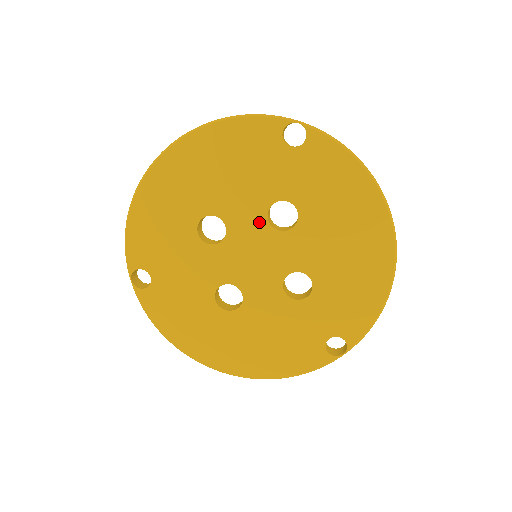
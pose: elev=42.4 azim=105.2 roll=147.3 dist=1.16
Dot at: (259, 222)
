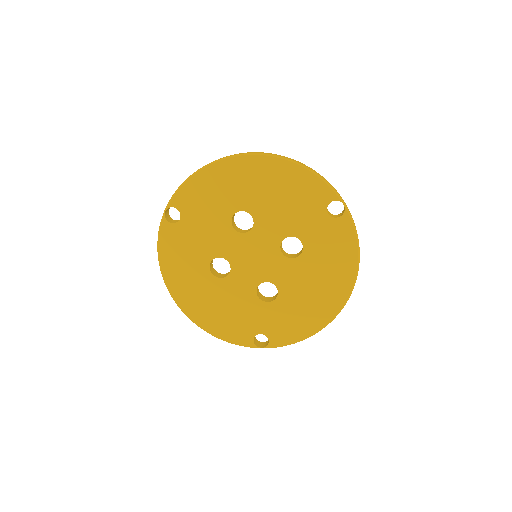
Dot at: (275, 240)
